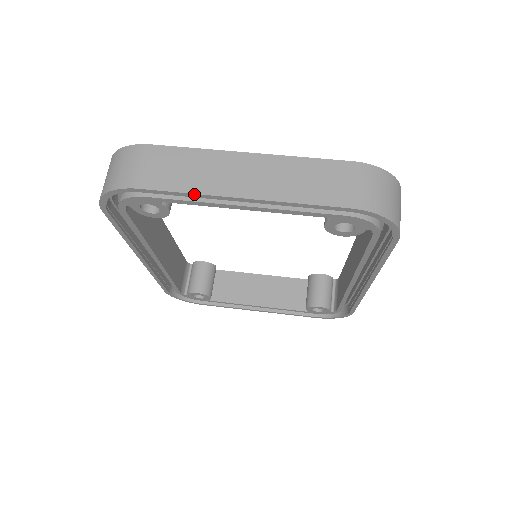
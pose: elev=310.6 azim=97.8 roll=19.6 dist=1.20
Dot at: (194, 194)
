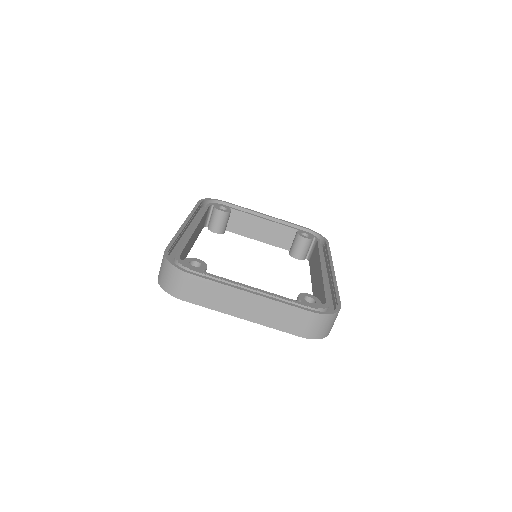
Dot at: (215, 310)
